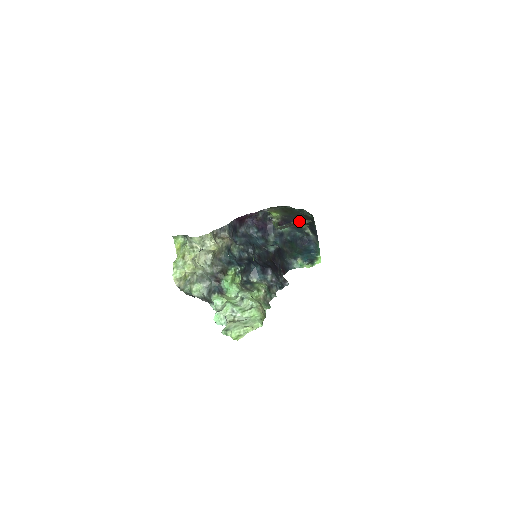
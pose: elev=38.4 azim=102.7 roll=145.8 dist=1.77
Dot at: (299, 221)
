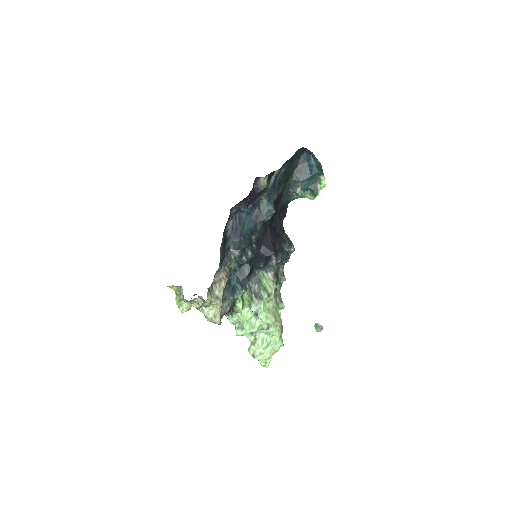
Dot at: occluded
